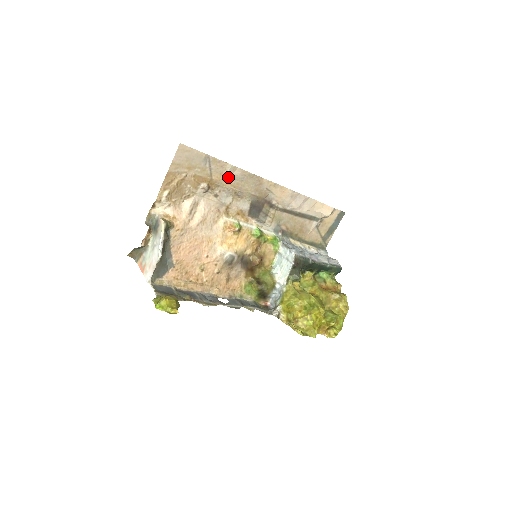
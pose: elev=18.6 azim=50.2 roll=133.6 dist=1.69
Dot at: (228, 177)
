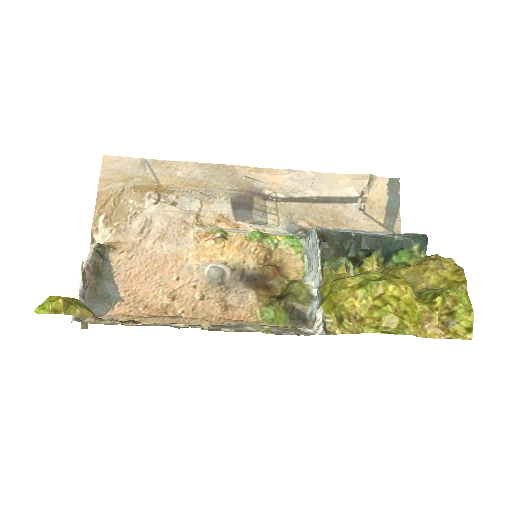
Dot at: (183, 178)
